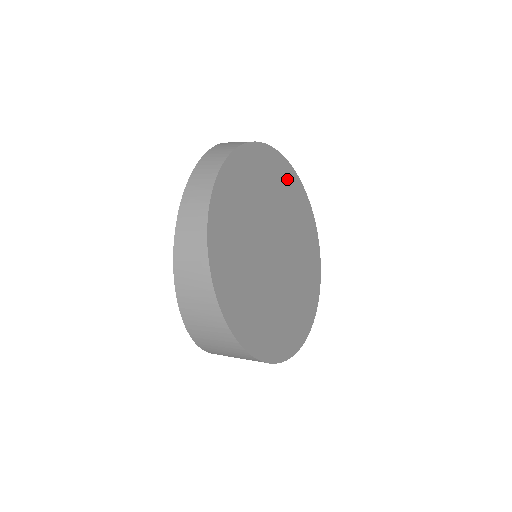
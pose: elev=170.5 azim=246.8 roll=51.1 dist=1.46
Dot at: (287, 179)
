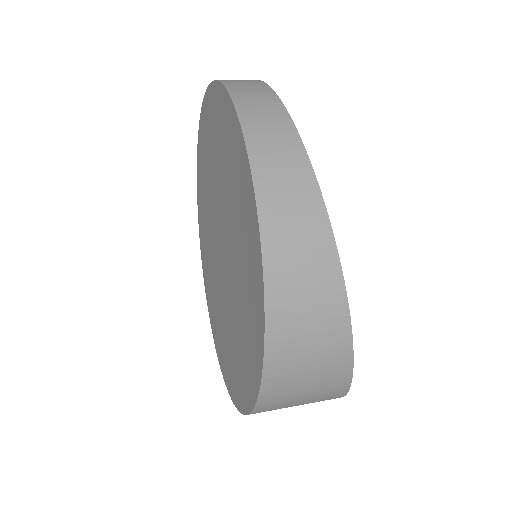
Dot at: occluded
